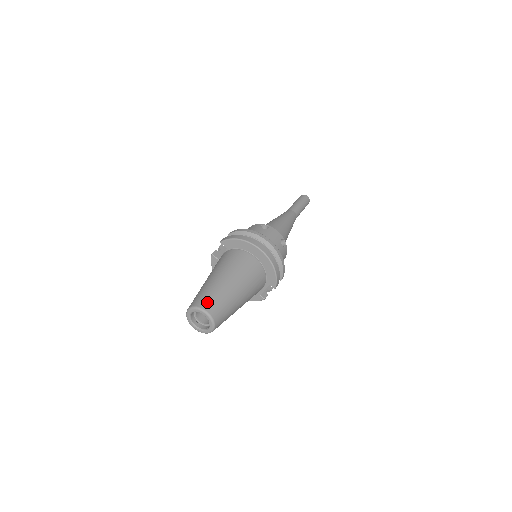
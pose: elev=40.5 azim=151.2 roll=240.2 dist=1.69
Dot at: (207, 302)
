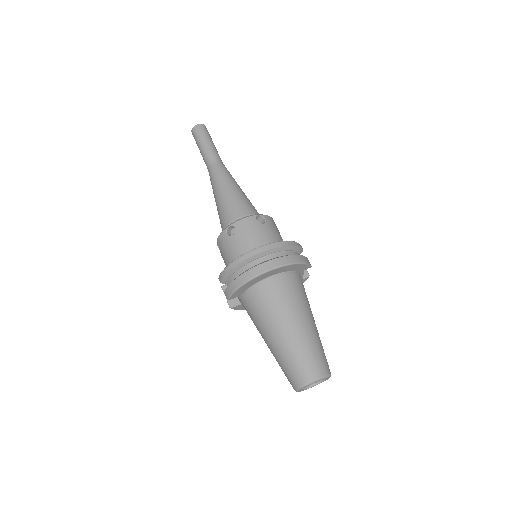
Dot at: (303, 373)
